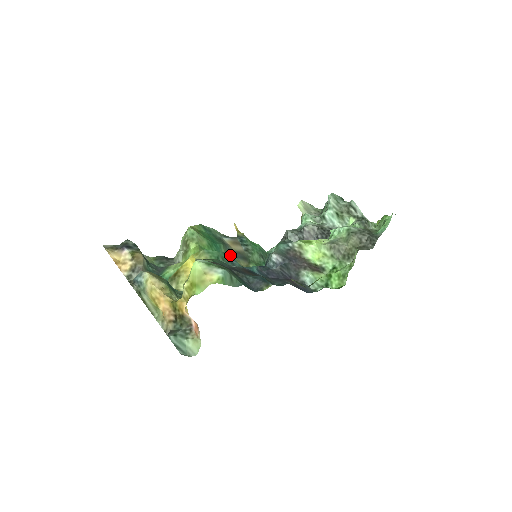
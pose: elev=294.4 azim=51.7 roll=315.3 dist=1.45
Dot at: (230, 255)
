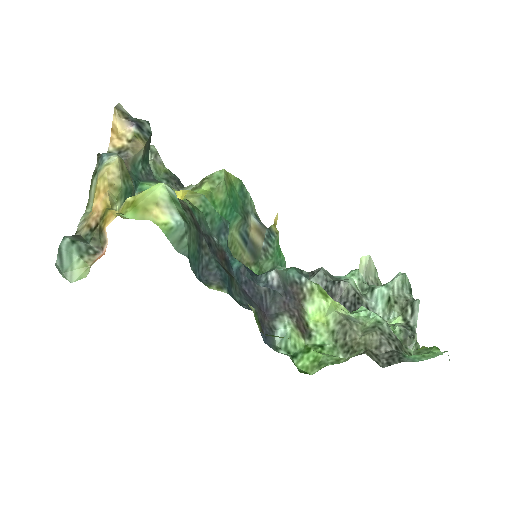
Dot at: (227, 227)
